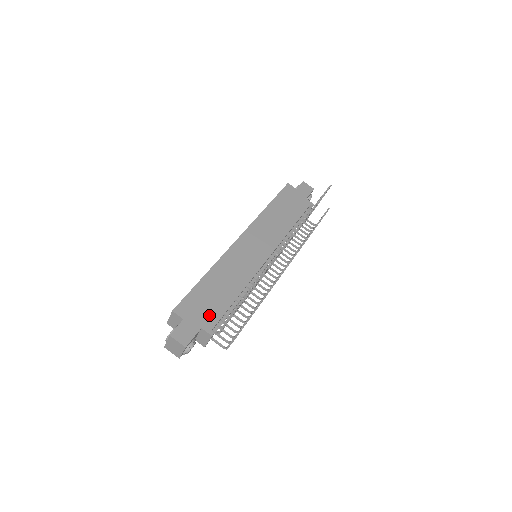
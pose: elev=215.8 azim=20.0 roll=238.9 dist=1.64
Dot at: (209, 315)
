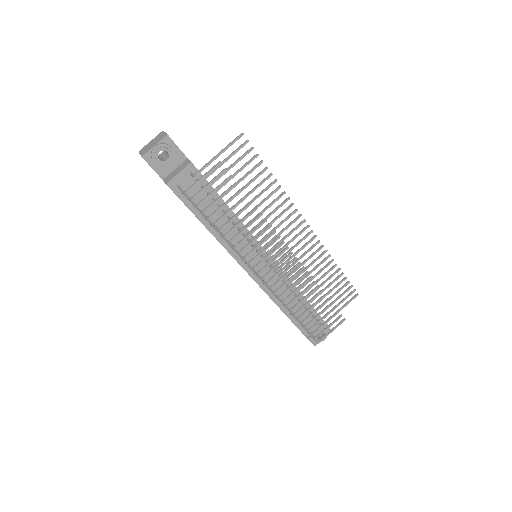
Dot at: occluded
